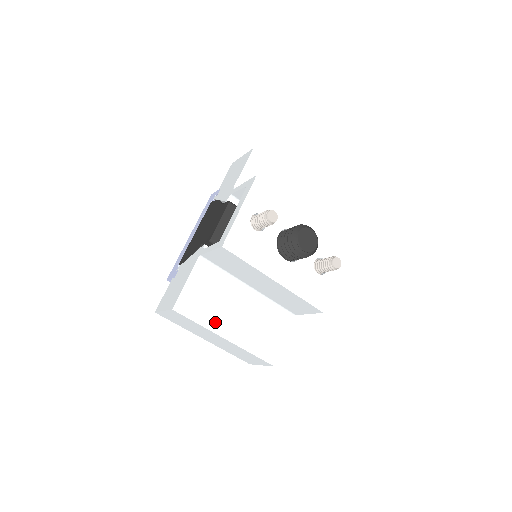
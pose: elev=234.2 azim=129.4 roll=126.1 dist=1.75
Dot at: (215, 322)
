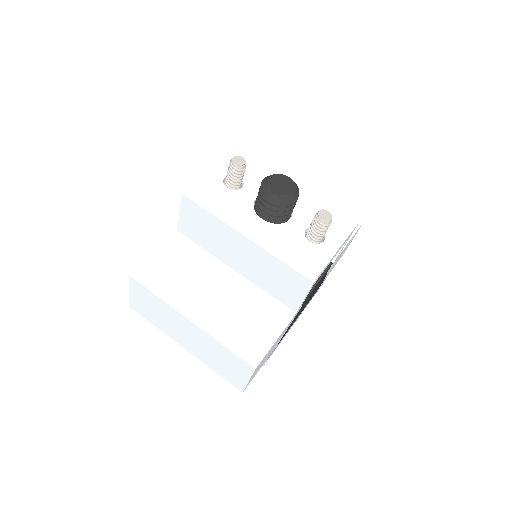
Dot at: (180, 299)
